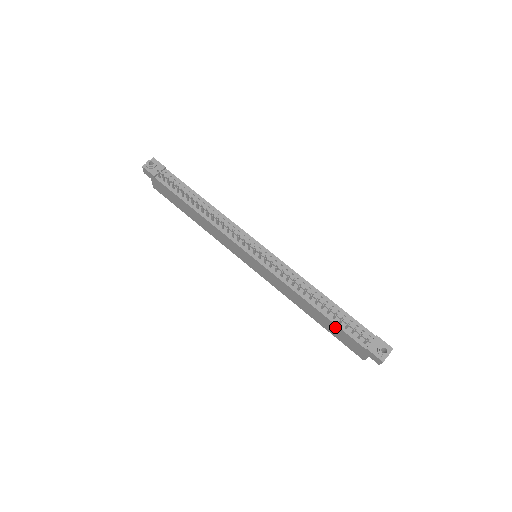
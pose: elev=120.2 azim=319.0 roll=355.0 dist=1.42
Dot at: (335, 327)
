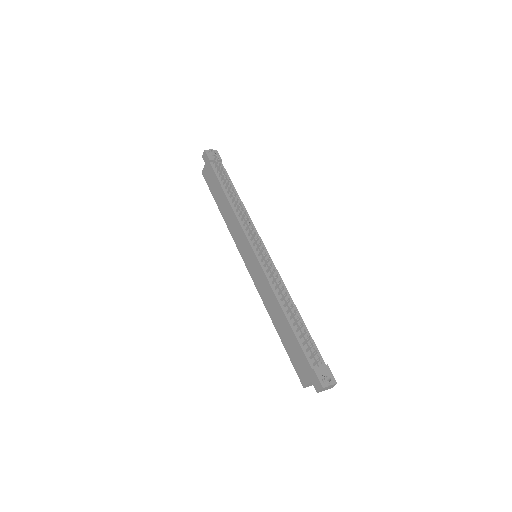
Dot at: (294, 340)
